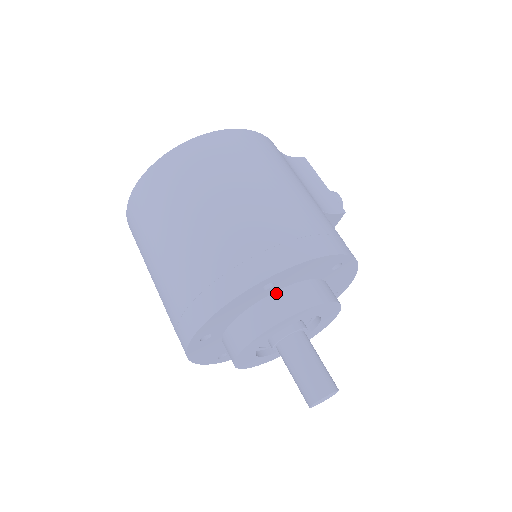
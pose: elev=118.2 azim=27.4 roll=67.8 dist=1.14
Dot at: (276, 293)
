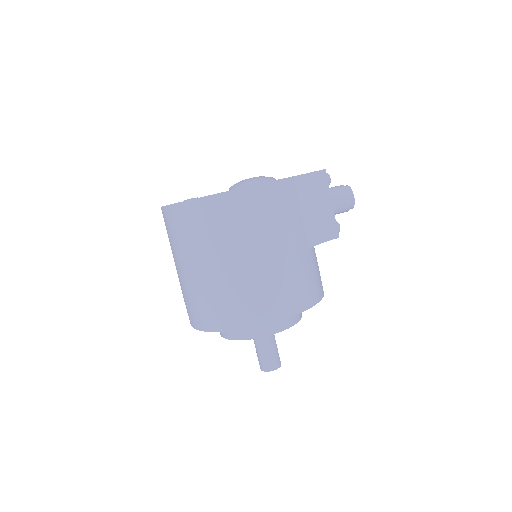
Dot at: occluded
